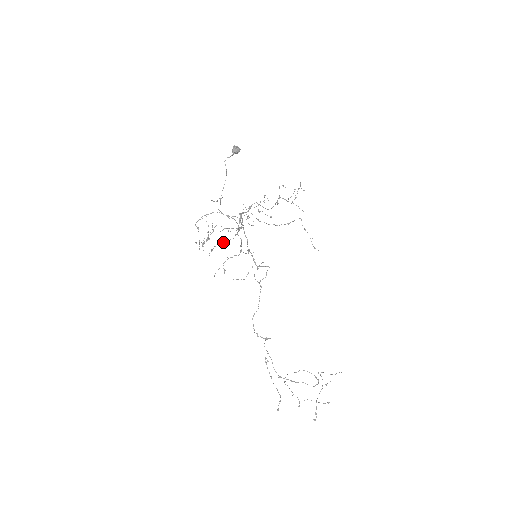
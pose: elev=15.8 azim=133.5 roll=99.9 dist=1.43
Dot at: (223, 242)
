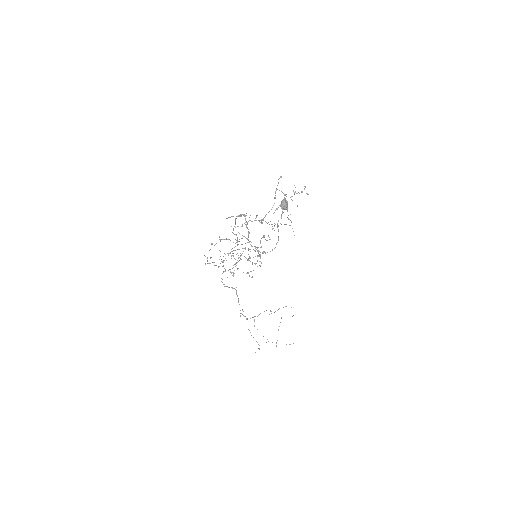
Dot at: (249, 275)
